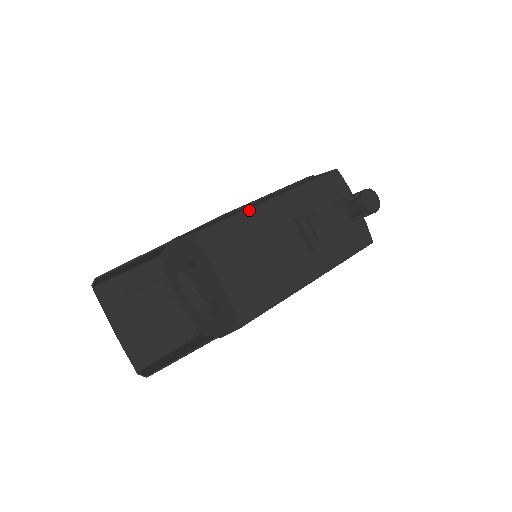
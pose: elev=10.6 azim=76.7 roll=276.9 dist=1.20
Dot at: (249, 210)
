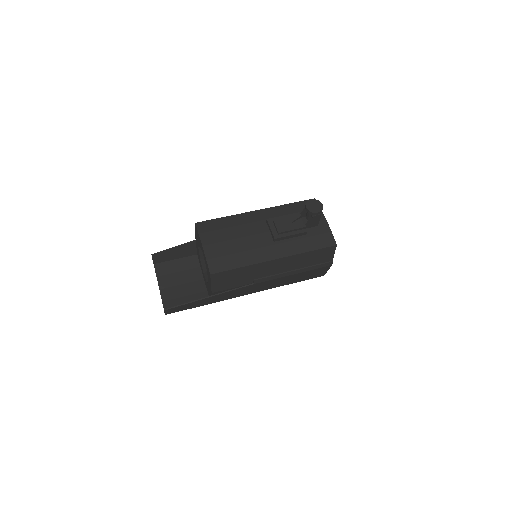
Dot at: (236, 215)
